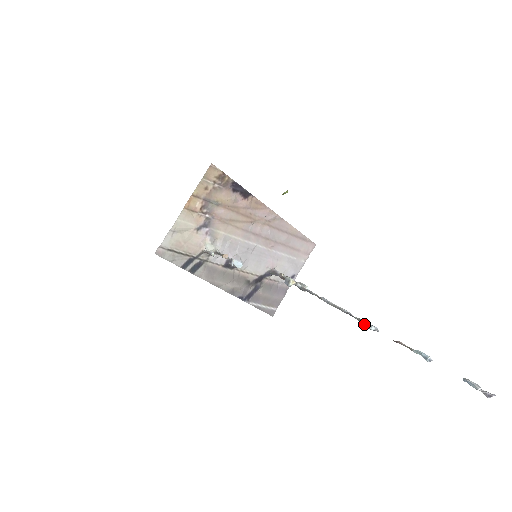
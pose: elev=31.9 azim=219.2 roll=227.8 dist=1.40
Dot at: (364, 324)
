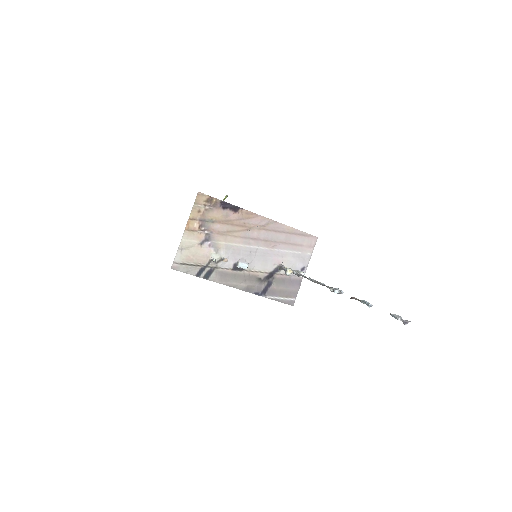
Dot at: (331, 290)
